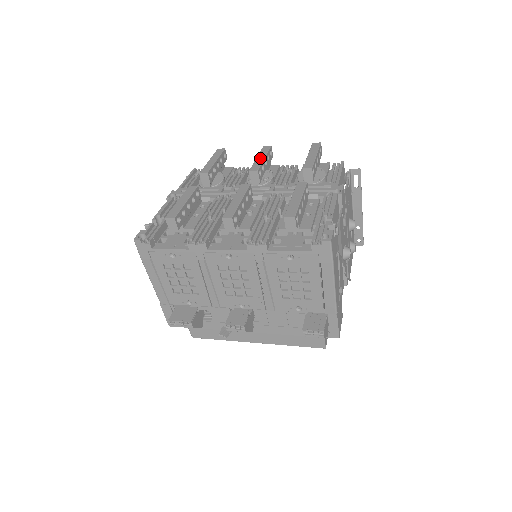
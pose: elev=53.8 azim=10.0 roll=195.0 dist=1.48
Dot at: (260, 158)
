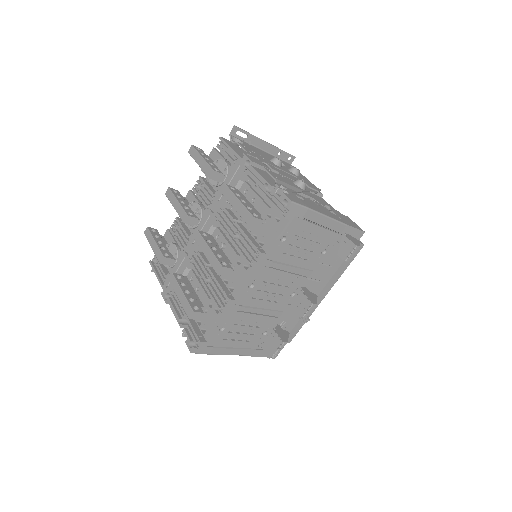
Dot at: (176, 205)
